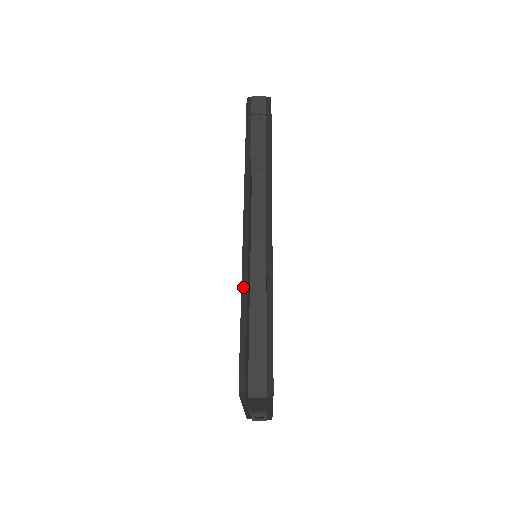
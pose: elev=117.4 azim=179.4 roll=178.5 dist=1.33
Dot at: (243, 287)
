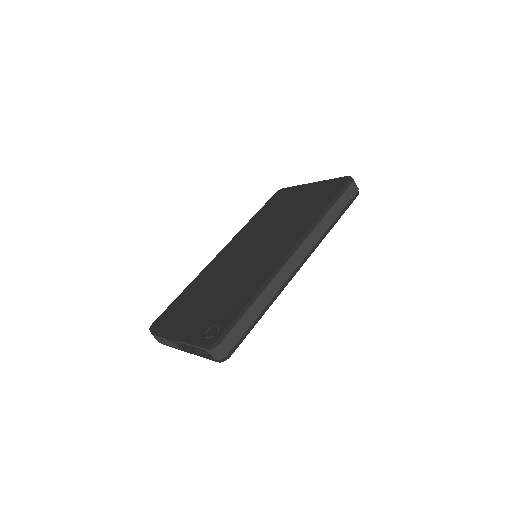
Dot at: (259, 291)
